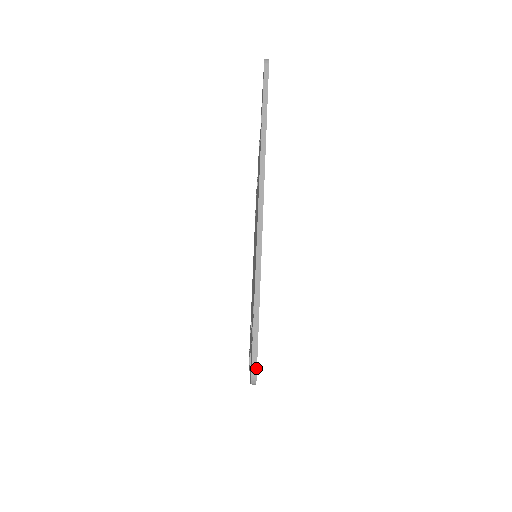
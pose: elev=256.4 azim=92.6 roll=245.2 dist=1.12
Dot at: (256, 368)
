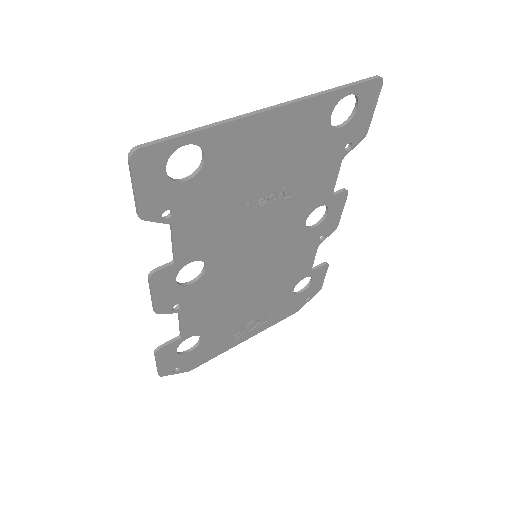
Dot at: (144, 146)
